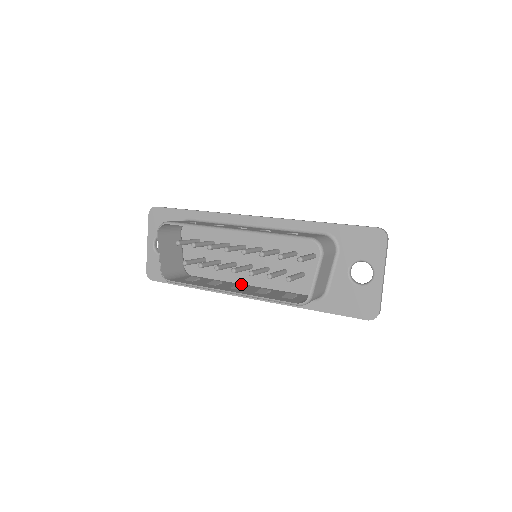
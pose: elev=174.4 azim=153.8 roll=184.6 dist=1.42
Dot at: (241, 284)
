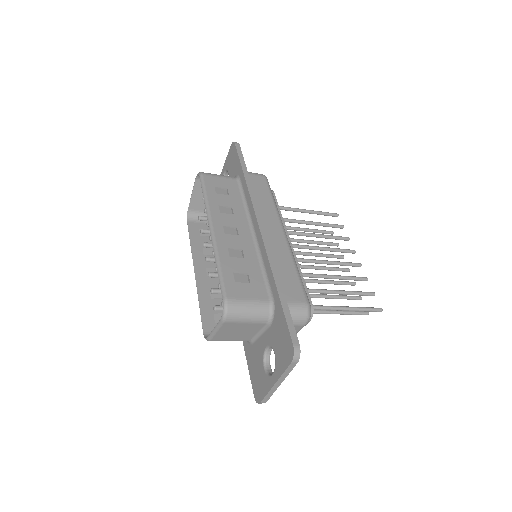
Dot at: occluded
